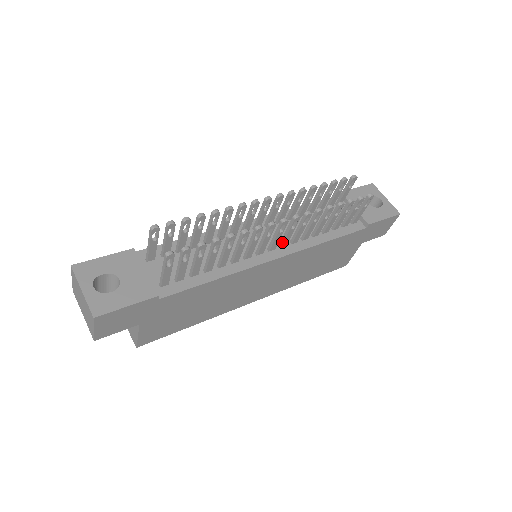
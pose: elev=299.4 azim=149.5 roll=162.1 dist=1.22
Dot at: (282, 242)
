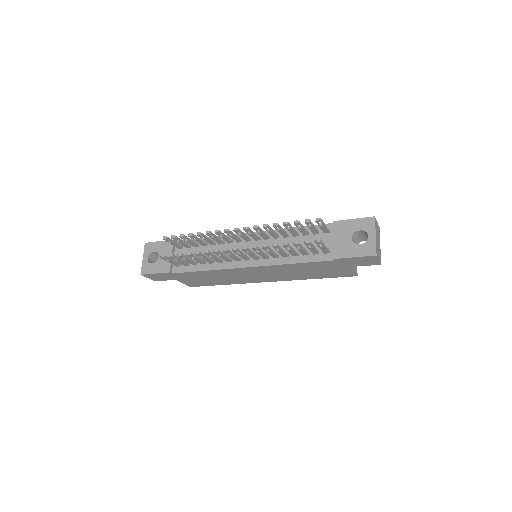
Dot at: (252, 257)
